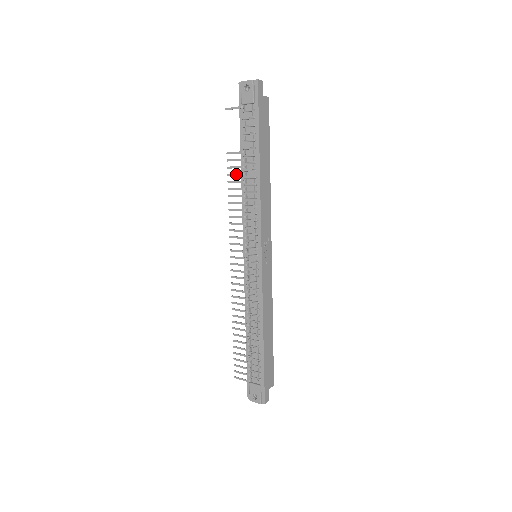
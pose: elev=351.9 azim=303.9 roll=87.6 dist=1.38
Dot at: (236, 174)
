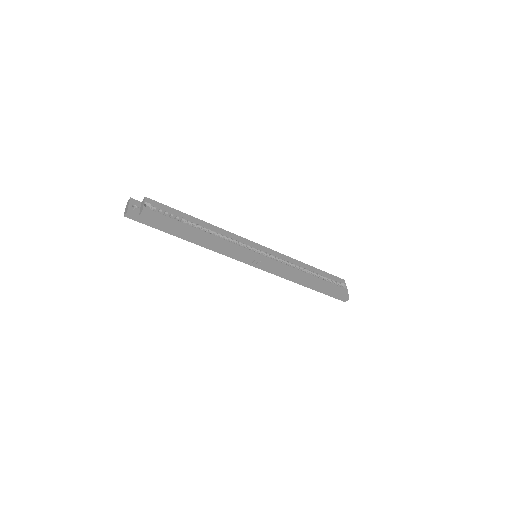
Dot at: occluded
